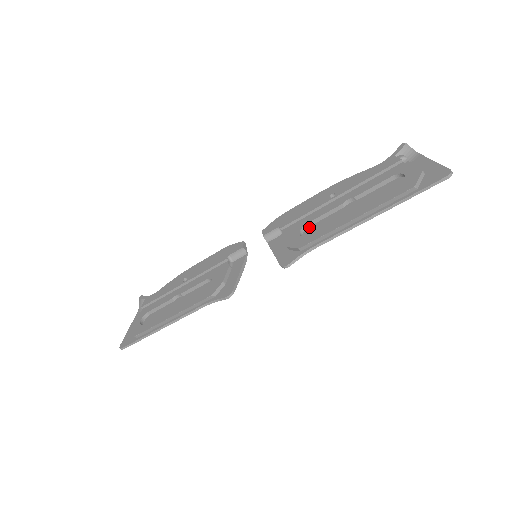
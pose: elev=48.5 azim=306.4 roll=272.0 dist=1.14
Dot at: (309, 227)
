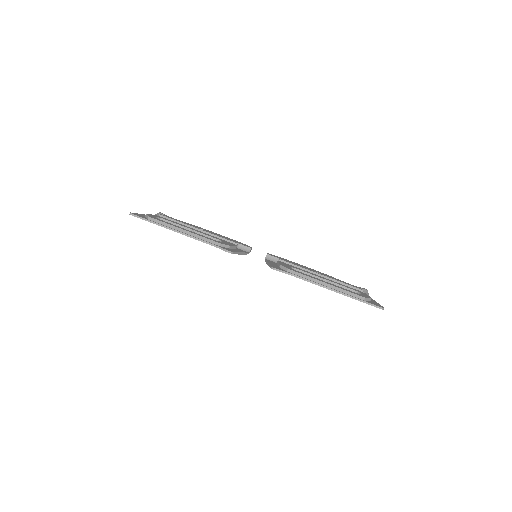
Dot at: occluded
